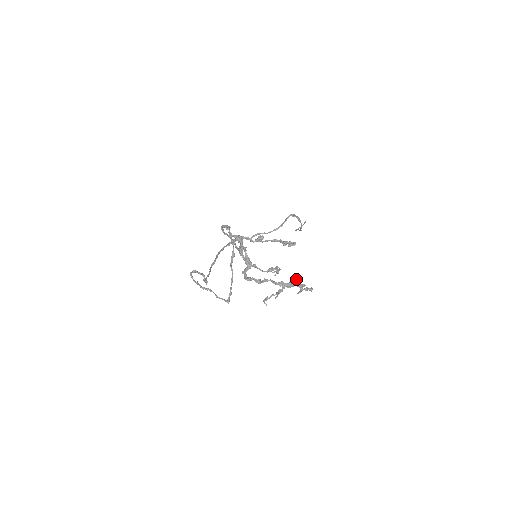
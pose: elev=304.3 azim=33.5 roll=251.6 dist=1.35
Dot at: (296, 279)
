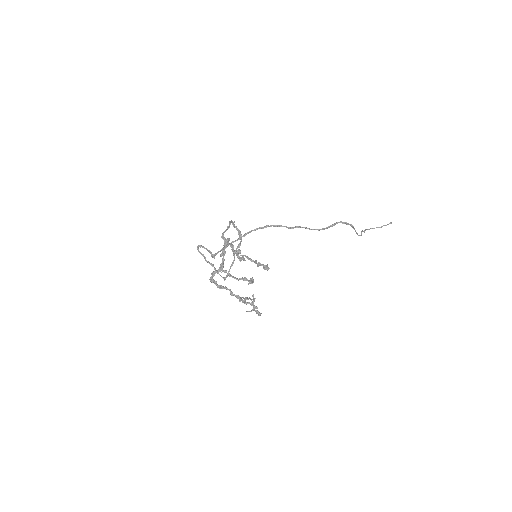
Dot at: (252, 299)
